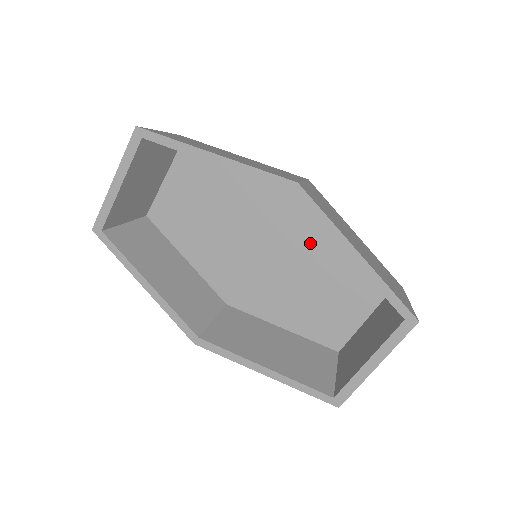
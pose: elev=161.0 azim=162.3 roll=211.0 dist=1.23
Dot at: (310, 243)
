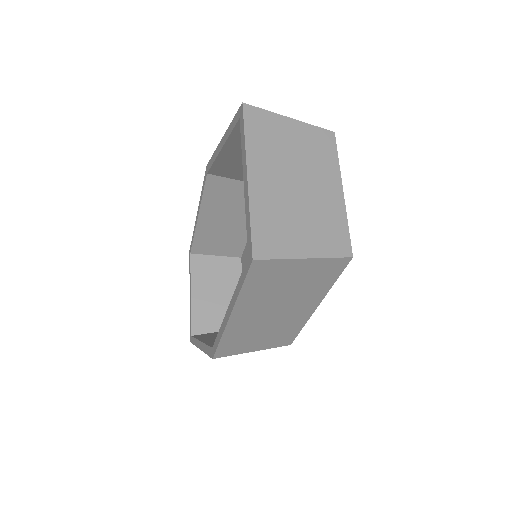
Dot at: occluded
